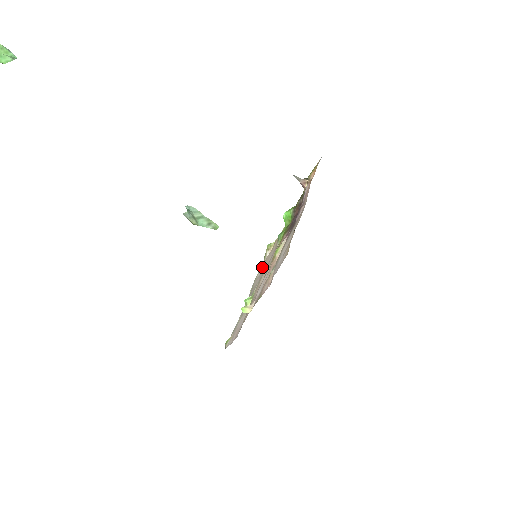
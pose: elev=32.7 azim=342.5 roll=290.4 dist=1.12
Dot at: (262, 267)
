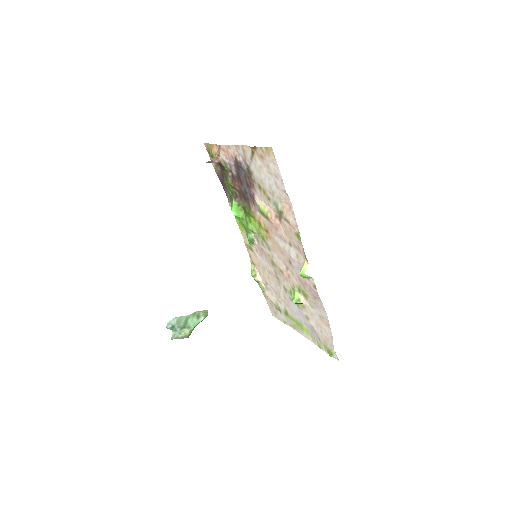
Dot at: (269, 290)
